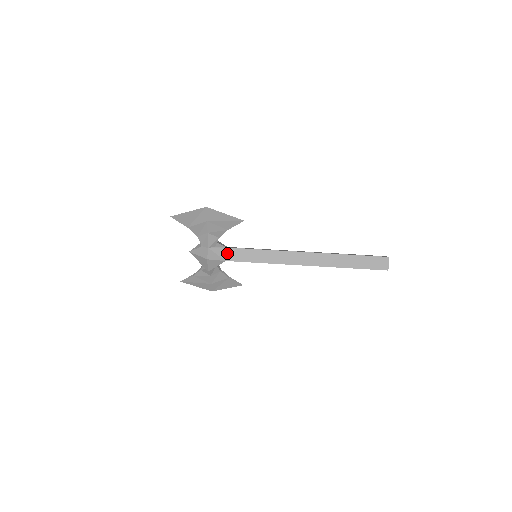
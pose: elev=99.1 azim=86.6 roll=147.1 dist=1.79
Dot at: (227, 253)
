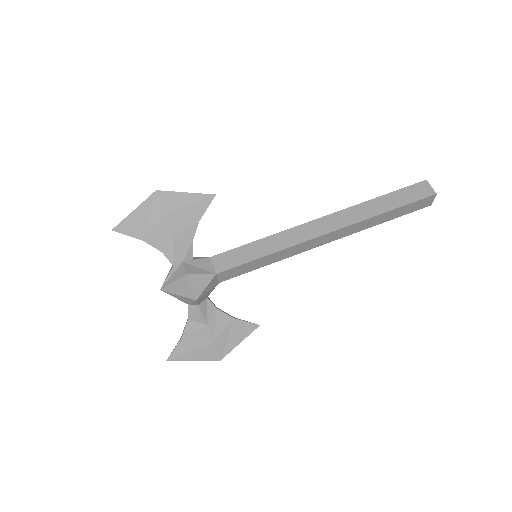
Dot at: (213, 264)
